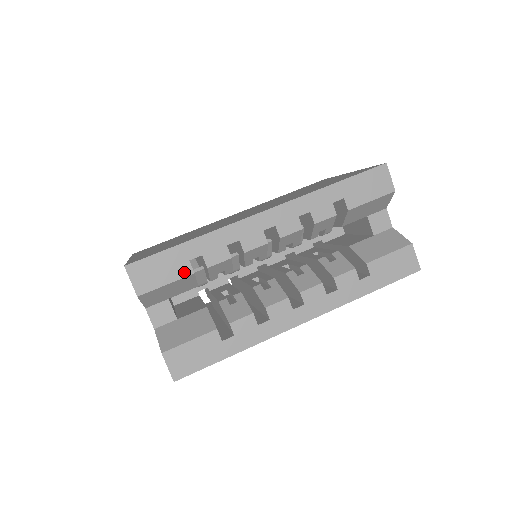
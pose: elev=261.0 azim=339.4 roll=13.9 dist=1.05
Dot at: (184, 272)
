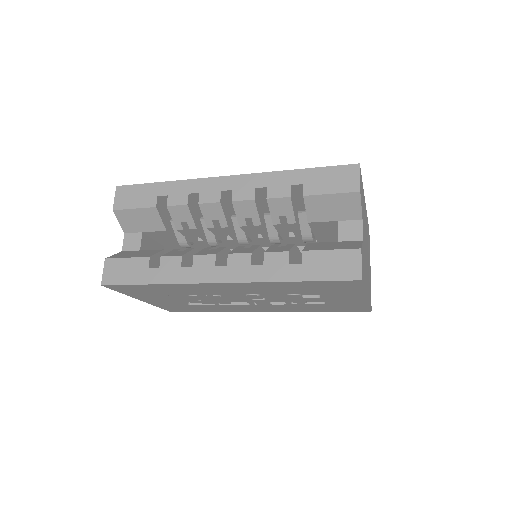
Dot at: (150, 204)
